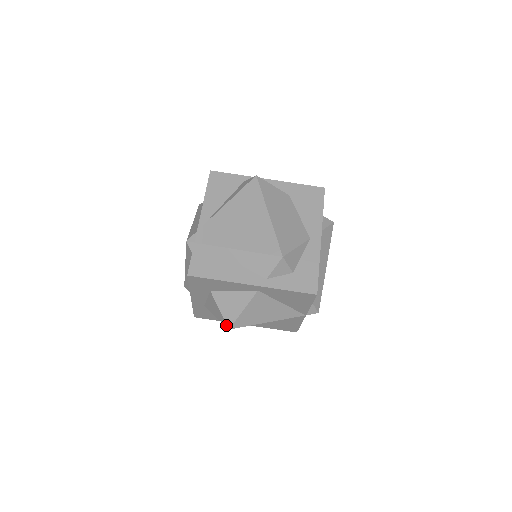
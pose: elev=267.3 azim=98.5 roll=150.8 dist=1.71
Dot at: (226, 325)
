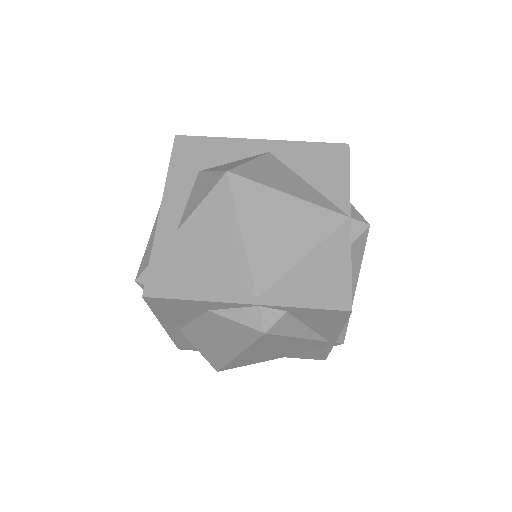
Dot at: (222, 173)
